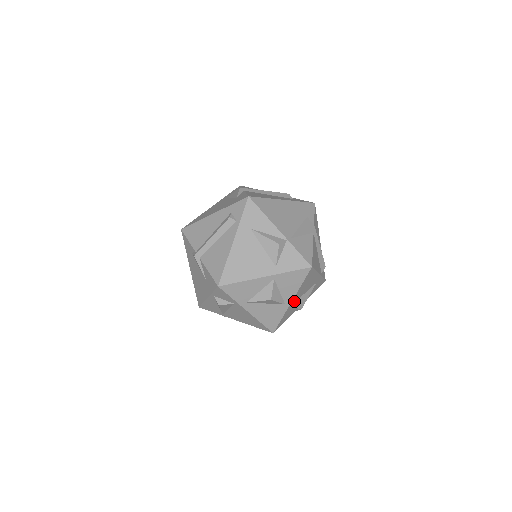
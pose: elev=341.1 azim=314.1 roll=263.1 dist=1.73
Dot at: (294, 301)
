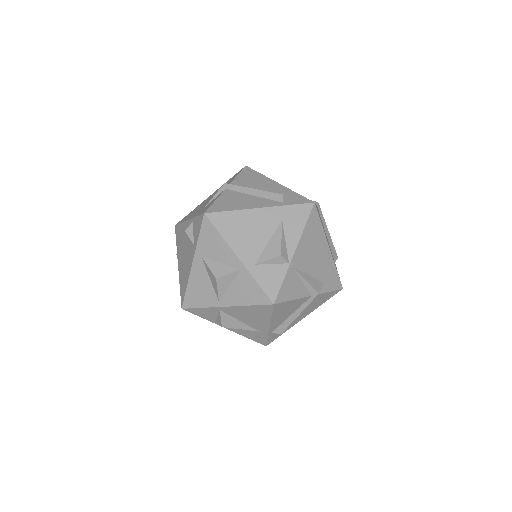
Dot at: (227, 311)
